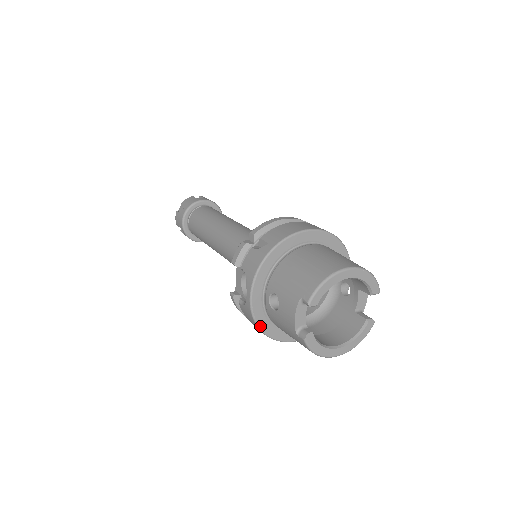
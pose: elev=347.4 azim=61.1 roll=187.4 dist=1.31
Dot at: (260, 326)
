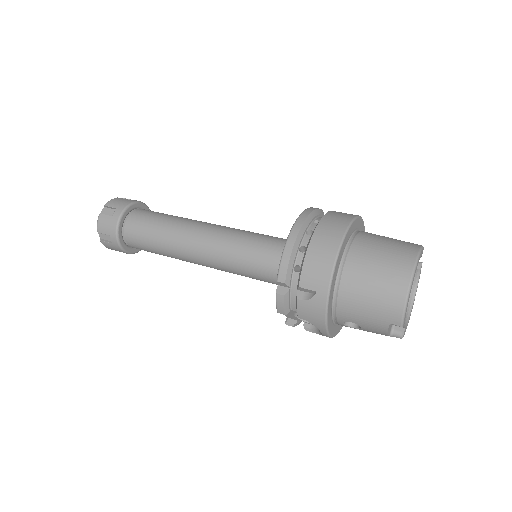
Dot at: (337, 333)
